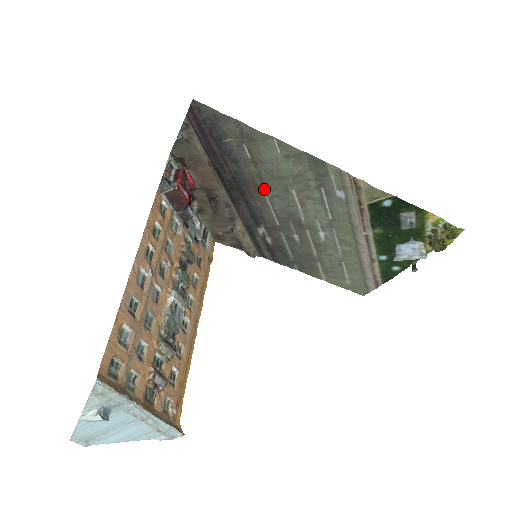
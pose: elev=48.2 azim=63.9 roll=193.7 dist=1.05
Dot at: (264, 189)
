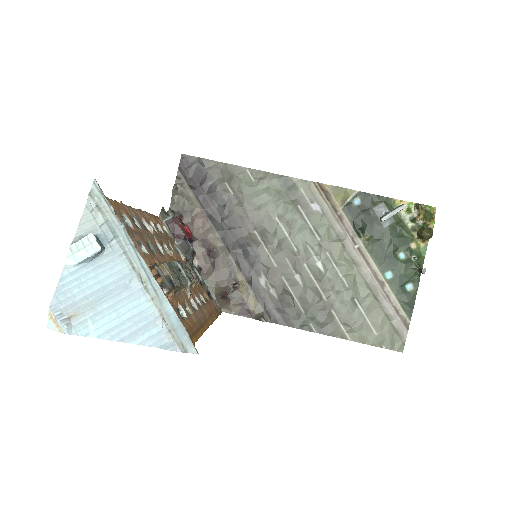
Dot at: (252, 225)
